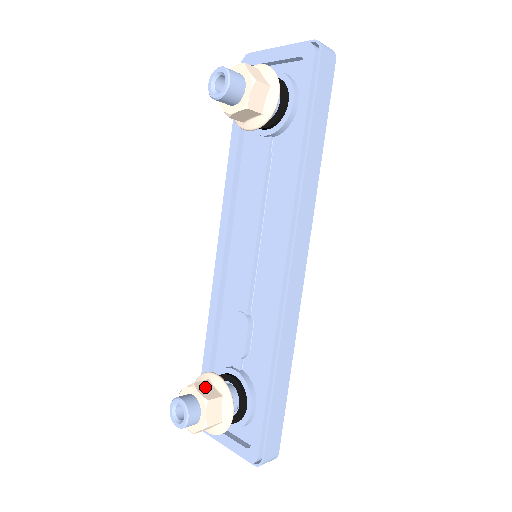
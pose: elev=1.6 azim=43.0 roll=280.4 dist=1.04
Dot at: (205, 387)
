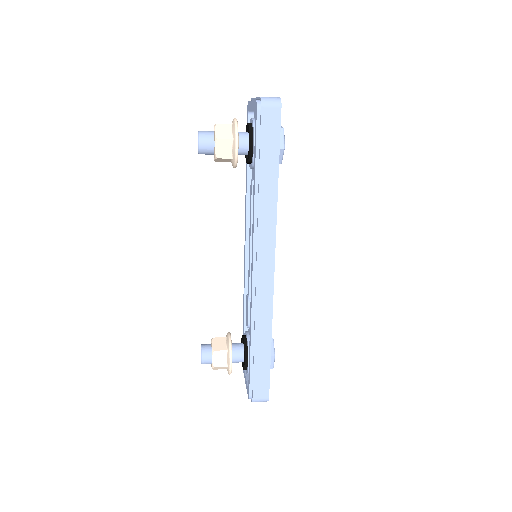
Dot at: (219, 342)
